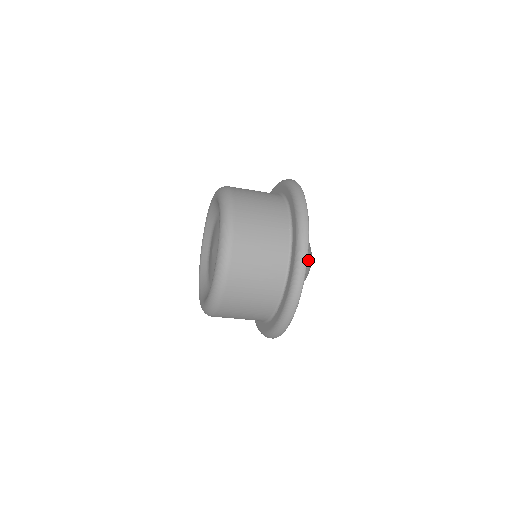
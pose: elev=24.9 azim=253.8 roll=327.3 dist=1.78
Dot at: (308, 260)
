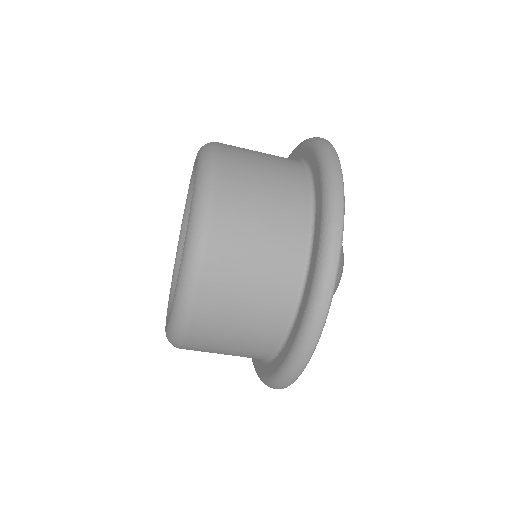
Dot at: occluded
